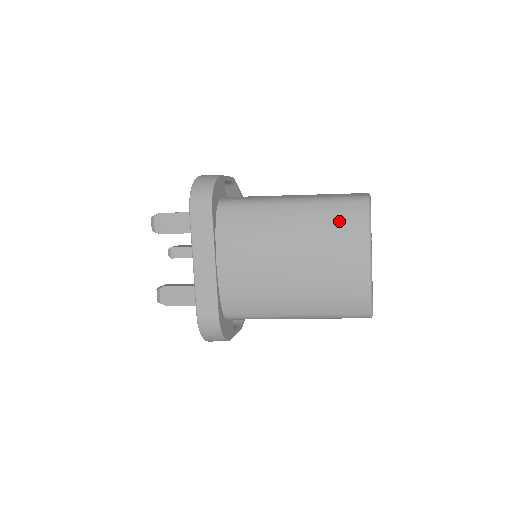
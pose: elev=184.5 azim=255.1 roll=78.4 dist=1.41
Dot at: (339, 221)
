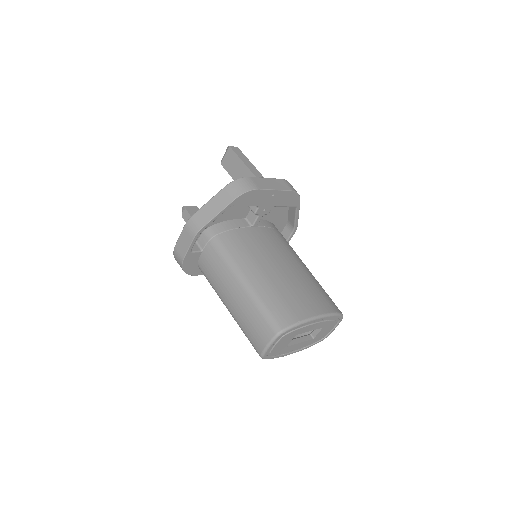
Dot at: occluded
